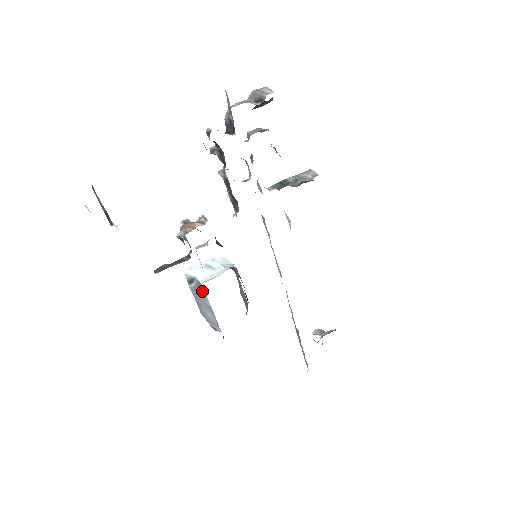
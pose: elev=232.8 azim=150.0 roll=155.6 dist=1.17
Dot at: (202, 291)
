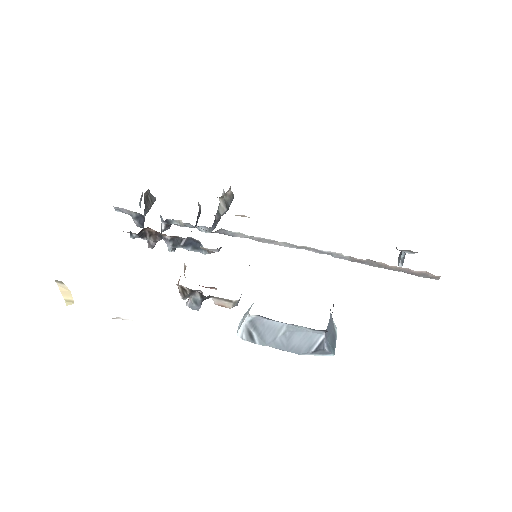
Dot at: (261, 324)
